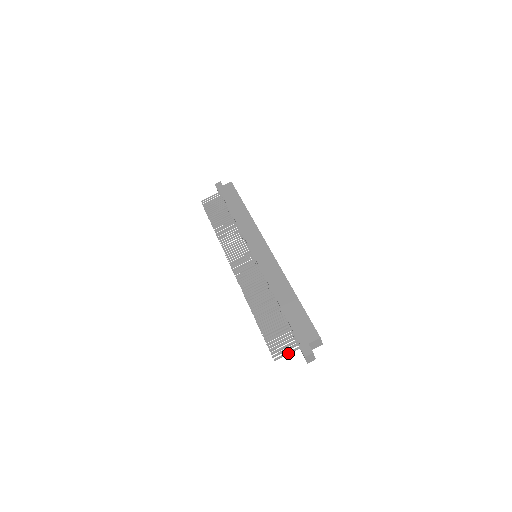
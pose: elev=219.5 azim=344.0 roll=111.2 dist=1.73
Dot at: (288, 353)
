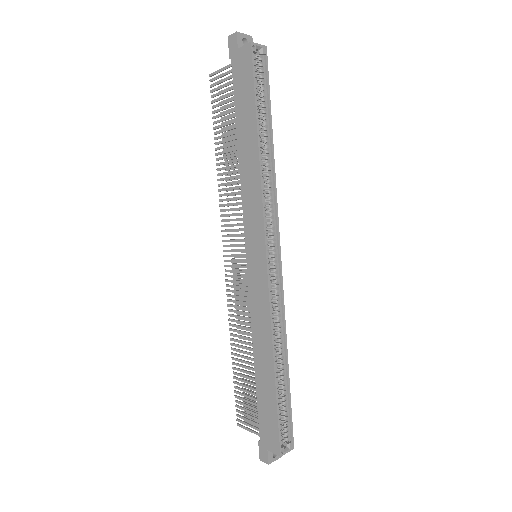
Dot at: occluded
